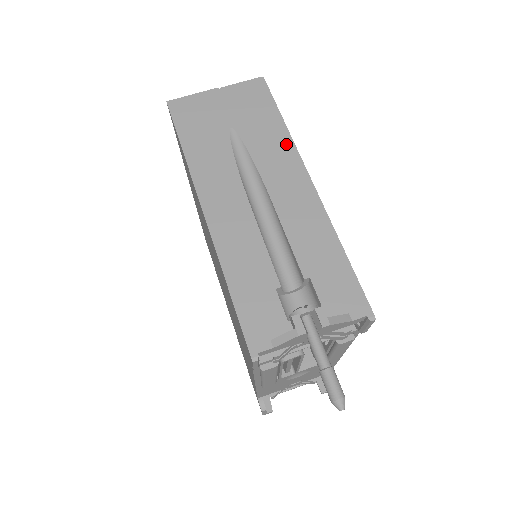
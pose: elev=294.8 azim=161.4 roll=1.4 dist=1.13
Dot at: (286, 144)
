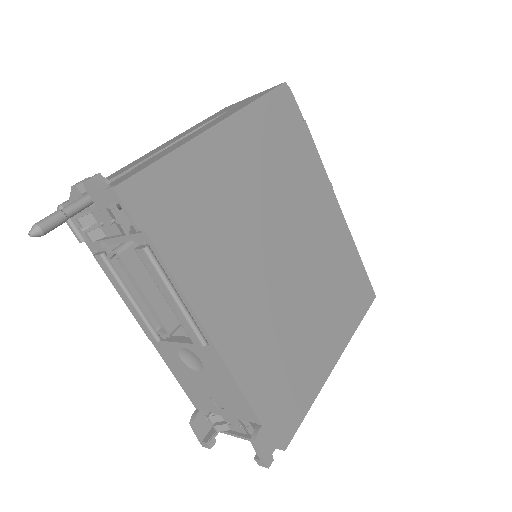
Dot at: (238, 109)
